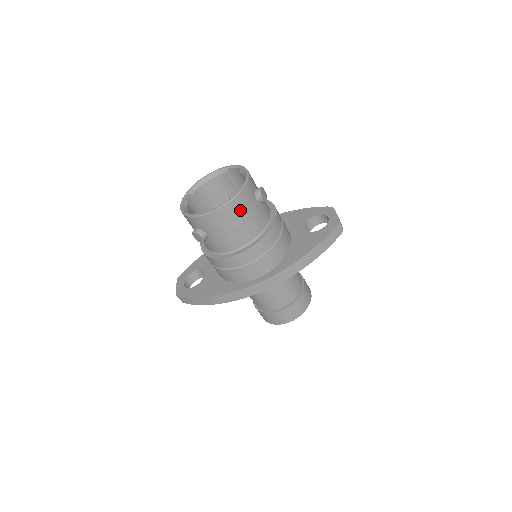
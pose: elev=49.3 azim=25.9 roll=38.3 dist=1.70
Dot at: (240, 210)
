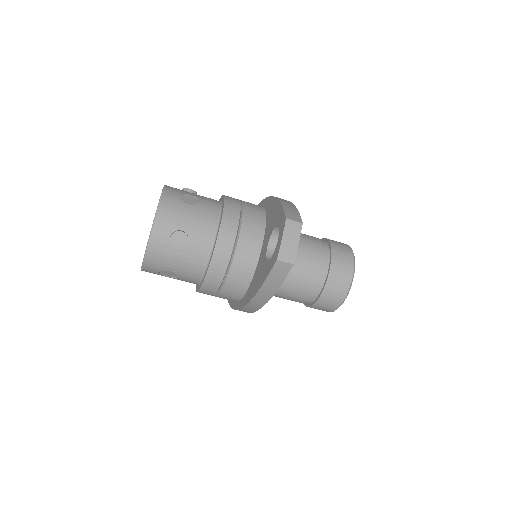
Dot at: (160, 267)
